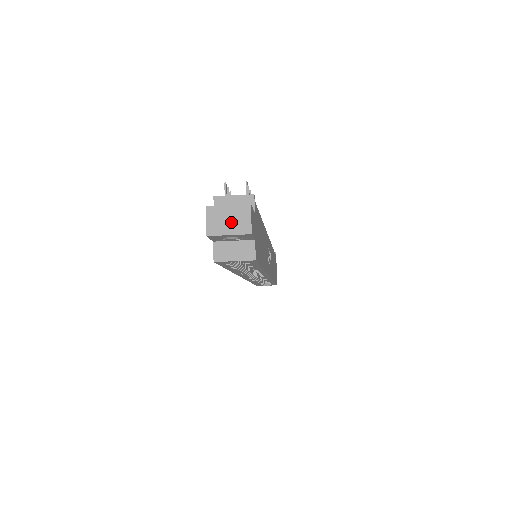
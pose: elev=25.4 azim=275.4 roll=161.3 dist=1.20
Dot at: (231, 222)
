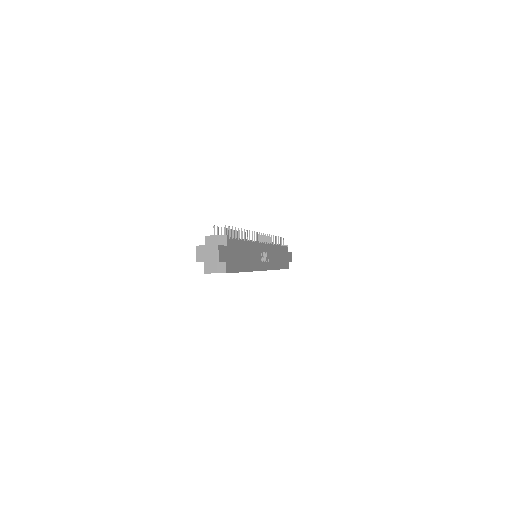
Dot at: (208, 255)
